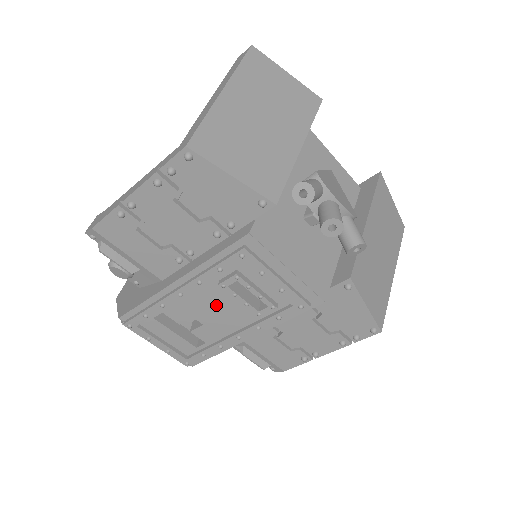
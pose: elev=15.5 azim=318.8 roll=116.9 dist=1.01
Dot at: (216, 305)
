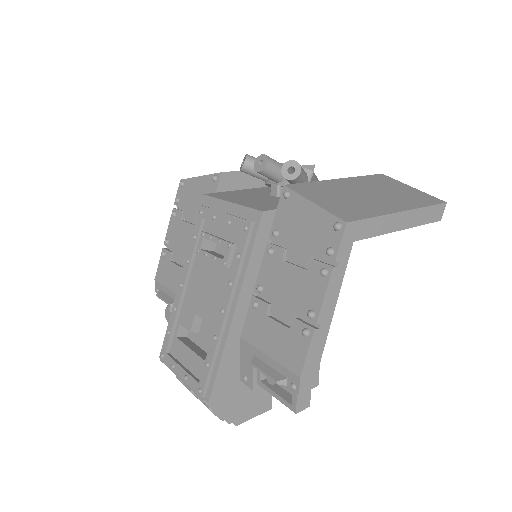
Dot at: (204, 284)
